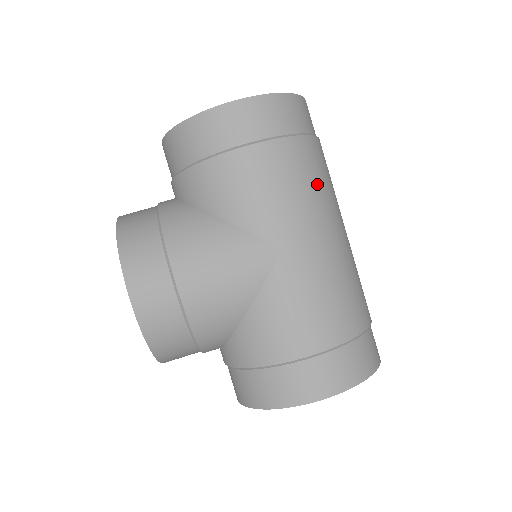
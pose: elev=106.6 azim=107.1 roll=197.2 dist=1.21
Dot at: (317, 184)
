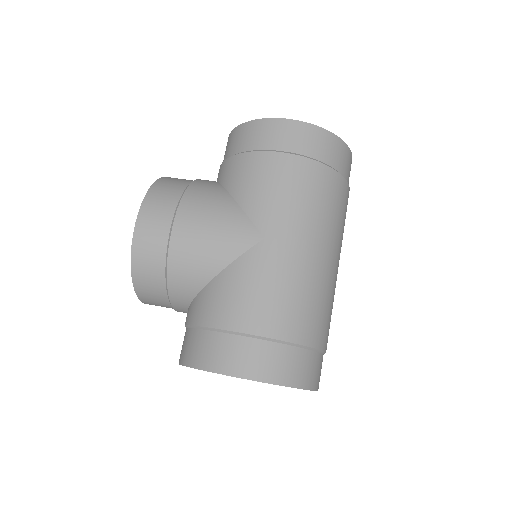
Dot at: (322, 206)
